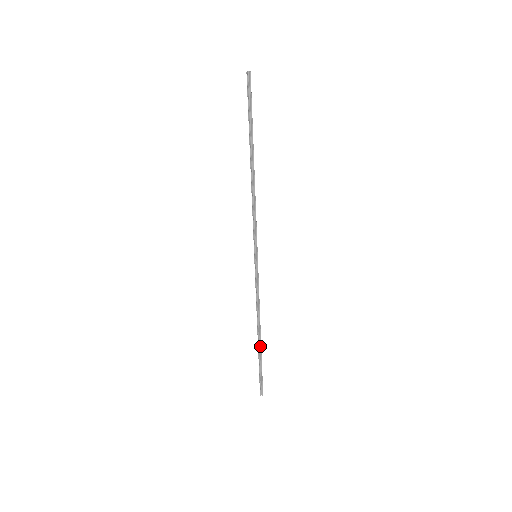
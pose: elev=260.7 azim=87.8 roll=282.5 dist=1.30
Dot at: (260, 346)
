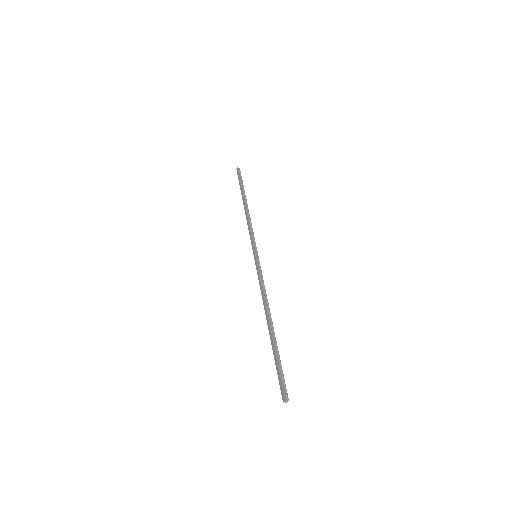
Dot at: occluded
